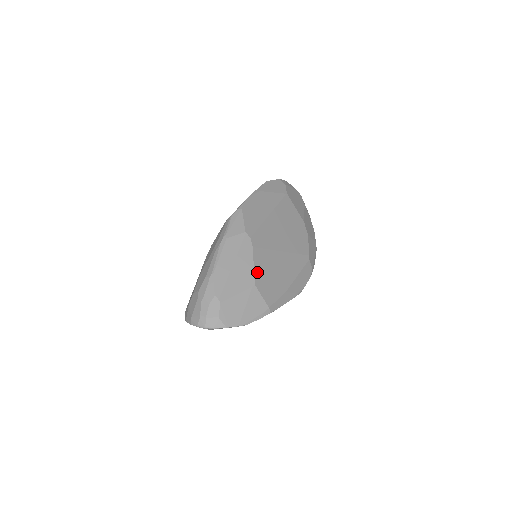
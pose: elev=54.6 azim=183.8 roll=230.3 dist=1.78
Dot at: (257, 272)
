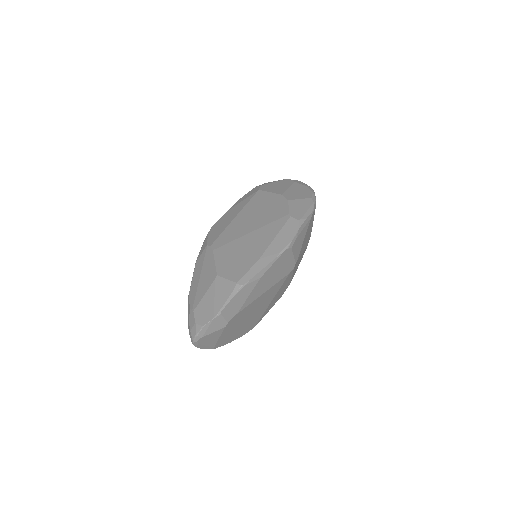
Dot at: (219, 265)
